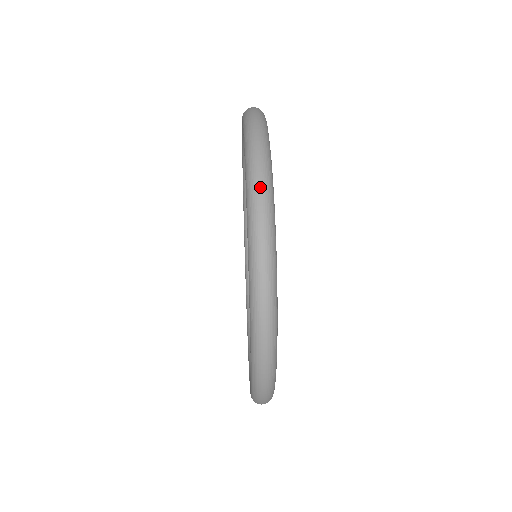
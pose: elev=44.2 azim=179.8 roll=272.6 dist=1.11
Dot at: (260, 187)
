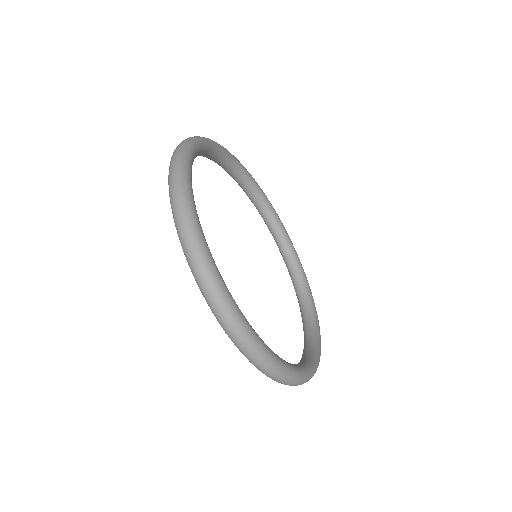
Dot at: (179, 215)
